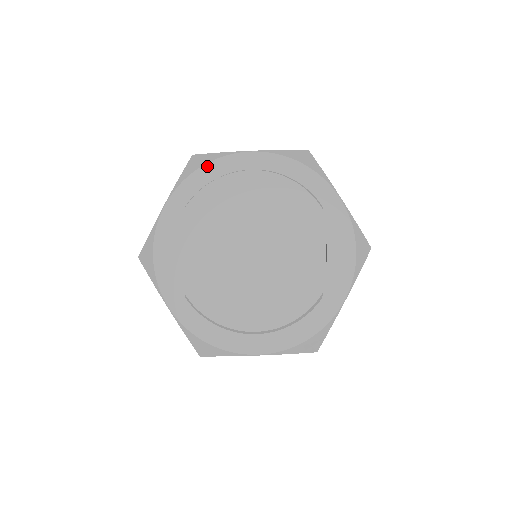
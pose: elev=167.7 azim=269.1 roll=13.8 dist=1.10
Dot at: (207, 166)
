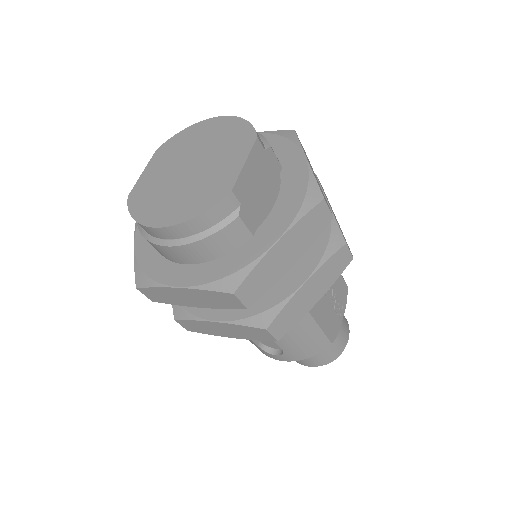
Dot at: occluded
